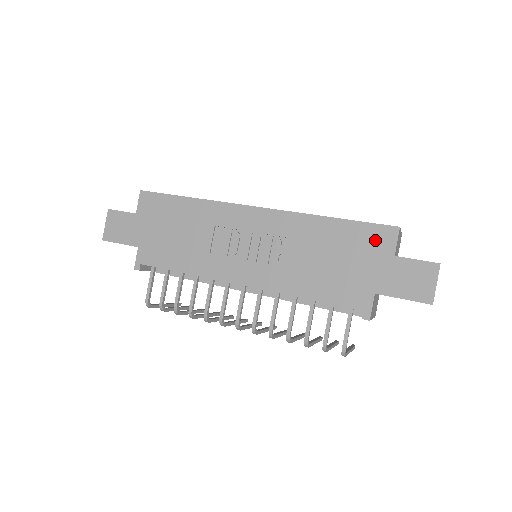
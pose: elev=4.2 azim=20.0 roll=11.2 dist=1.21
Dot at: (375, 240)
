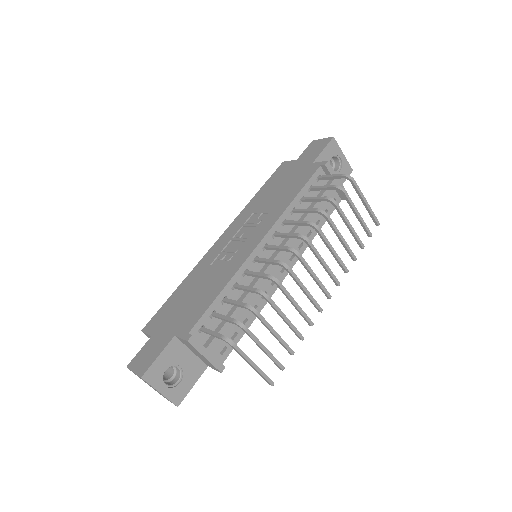
Dot at: (282, 170)
